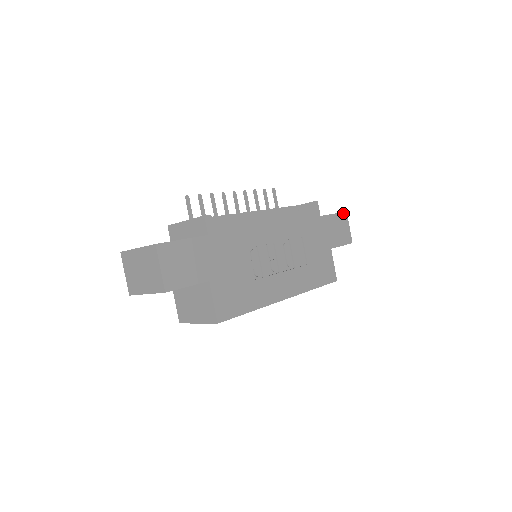
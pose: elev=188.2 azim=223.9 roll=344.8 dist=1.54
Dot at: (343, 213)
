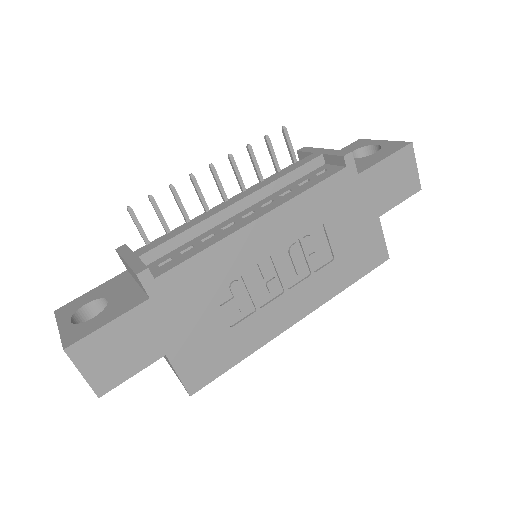
Dot at: (405, 148)
